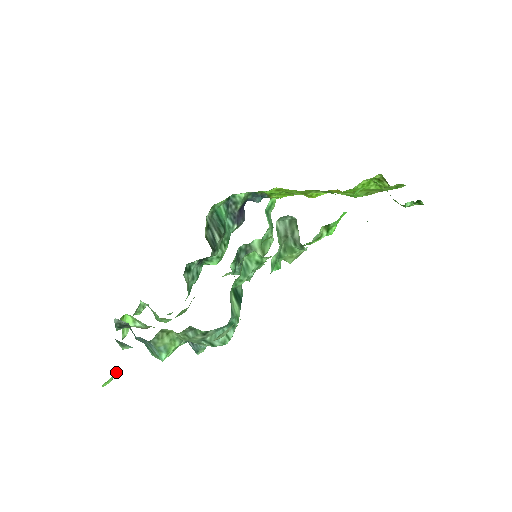
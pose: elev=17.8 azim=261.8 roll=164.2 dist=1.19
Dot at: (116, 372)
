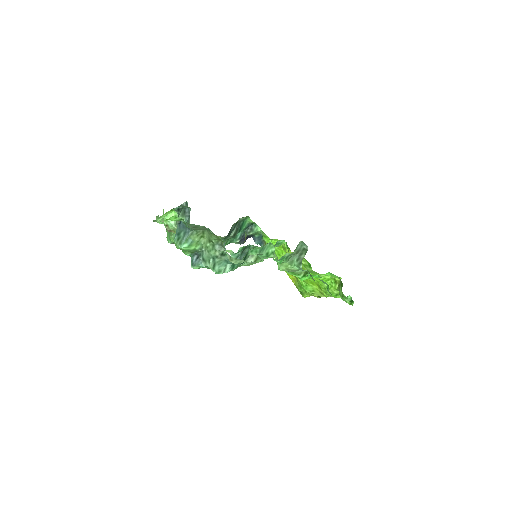
Dot at: (182, 219)
